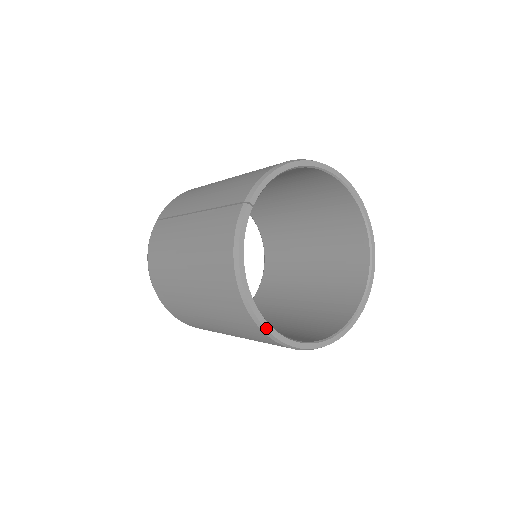
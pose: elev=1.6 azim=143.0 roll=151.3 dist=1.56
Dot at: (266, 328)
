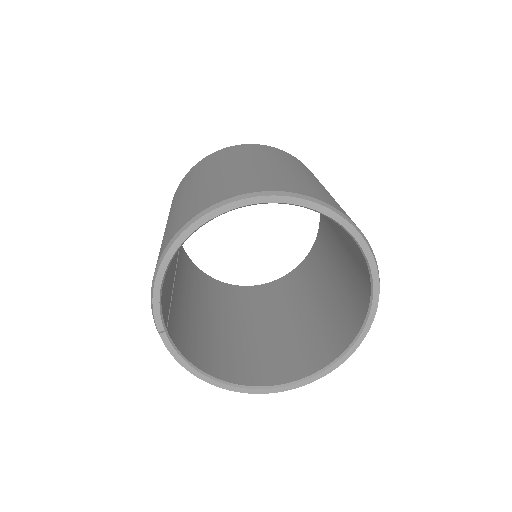
Dot at: (265, 393)
